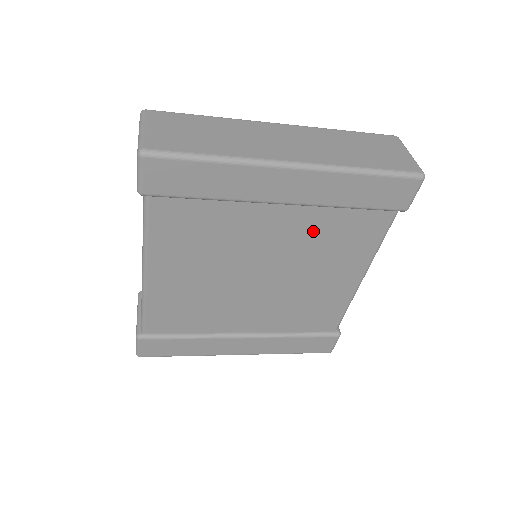
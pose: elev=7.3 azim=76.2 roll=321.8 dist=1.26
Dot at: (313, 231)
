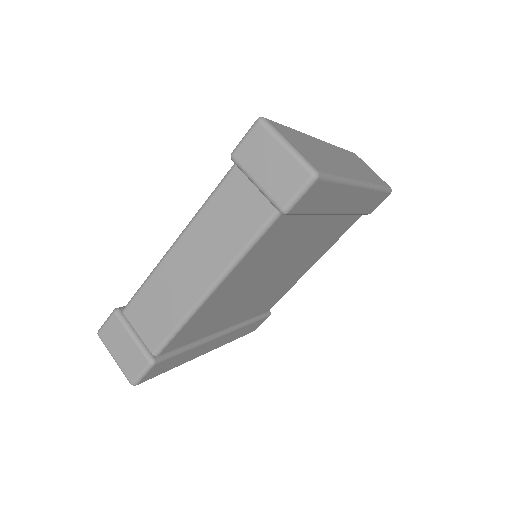
Dot at: (325, 233)
